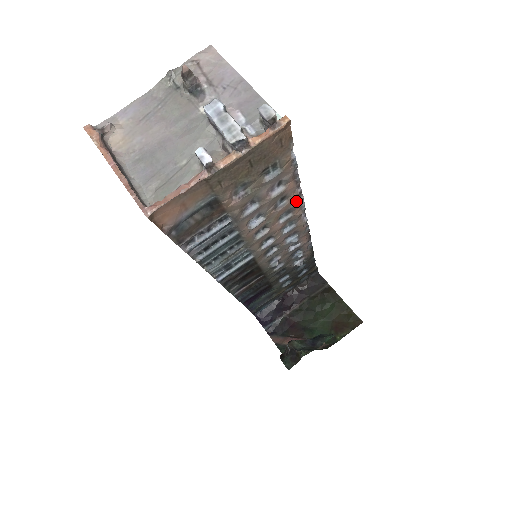
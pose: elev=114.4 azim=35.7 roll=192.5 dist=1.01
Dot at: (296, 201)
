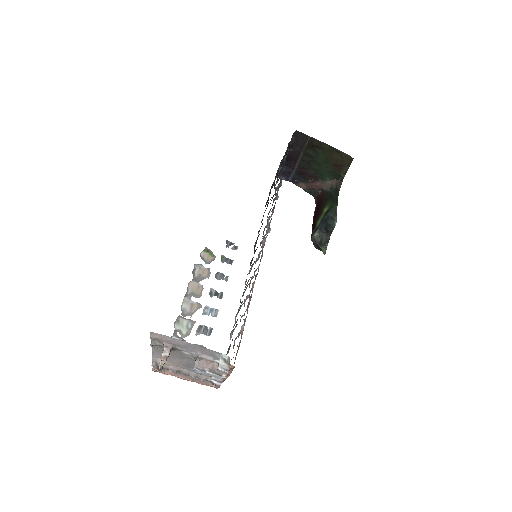
Dot at: (256, 276)
